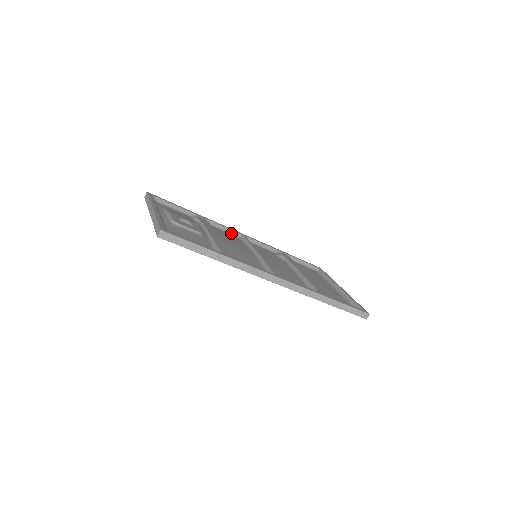
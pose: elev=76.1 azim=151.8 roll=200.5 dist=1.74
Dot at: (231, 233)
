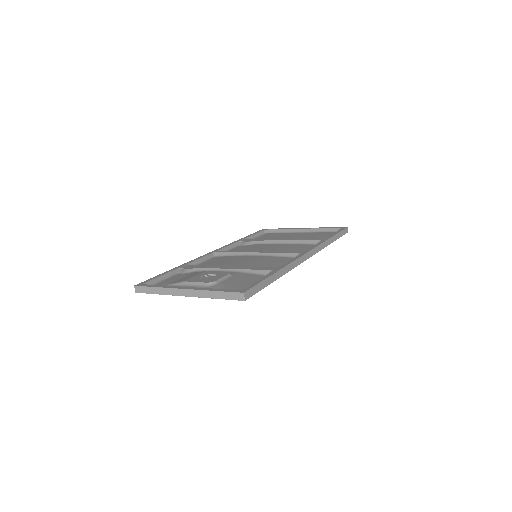
Dot at: (208, 258)
